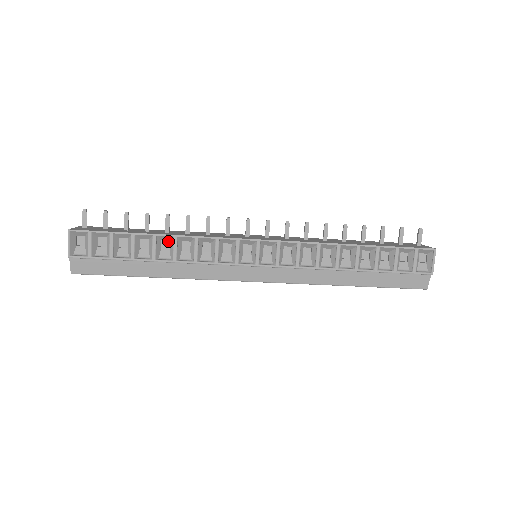
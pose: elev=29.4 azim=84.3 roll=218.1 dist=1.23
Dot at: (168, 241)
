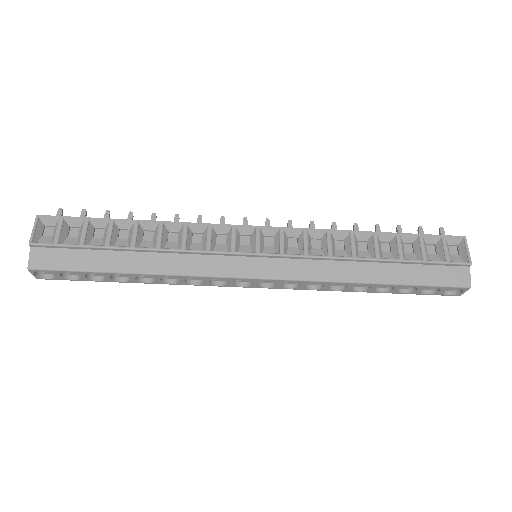
Dot at: (152, 232)
